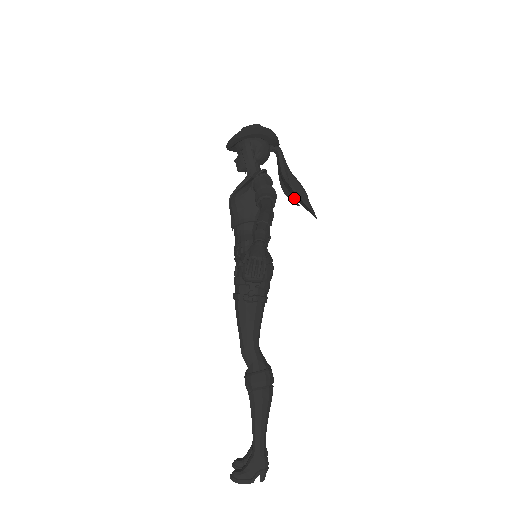
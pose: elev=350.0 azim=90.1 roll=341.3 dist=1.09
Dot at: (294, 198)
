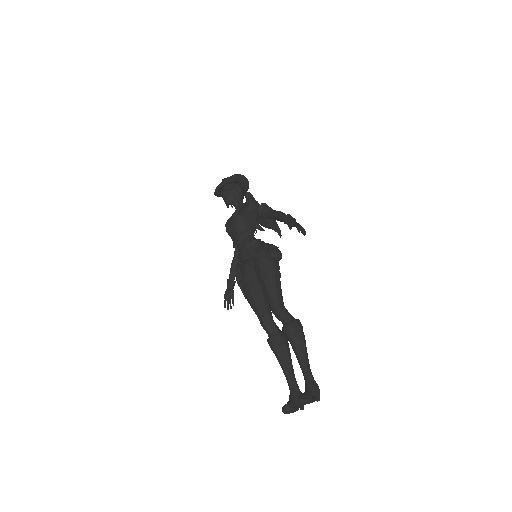
Dot at: (260, 227)
